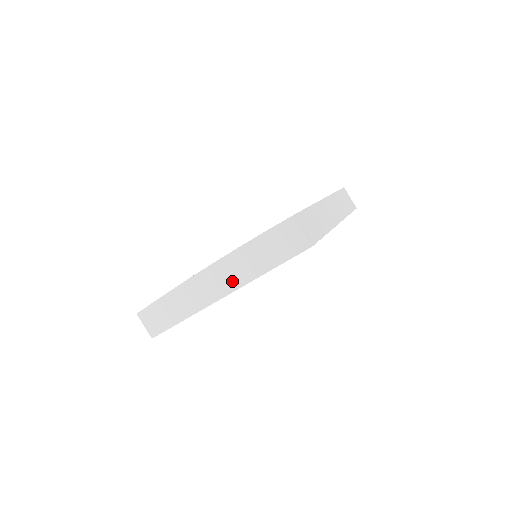
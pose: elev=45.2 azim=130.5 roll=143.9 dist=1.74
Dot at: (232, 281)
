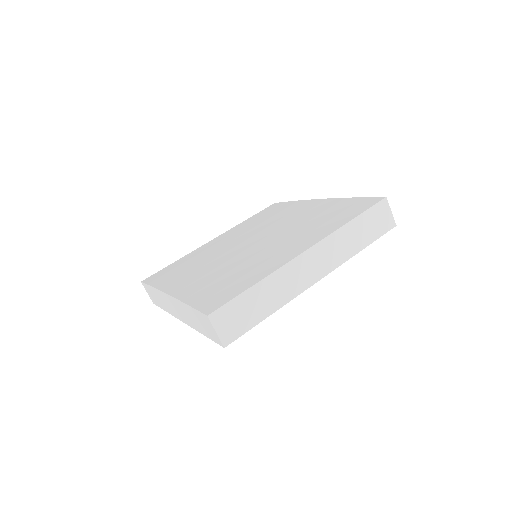
Dot at: (183, 317)
